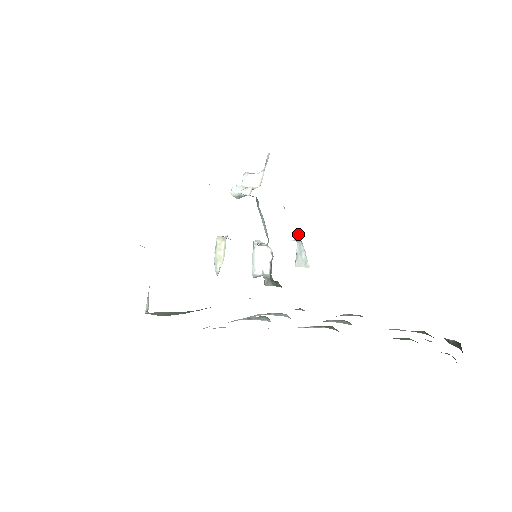
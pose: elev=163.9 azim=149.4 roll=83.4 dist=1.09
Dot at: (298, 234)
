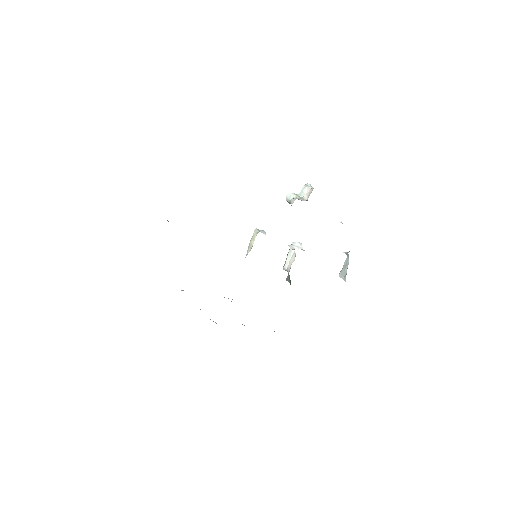
Dot at: occluded
